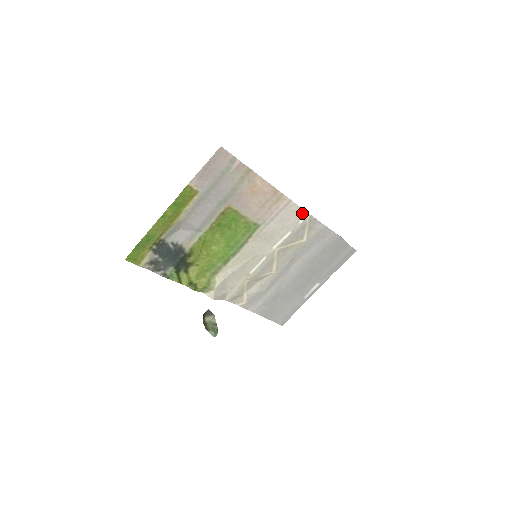
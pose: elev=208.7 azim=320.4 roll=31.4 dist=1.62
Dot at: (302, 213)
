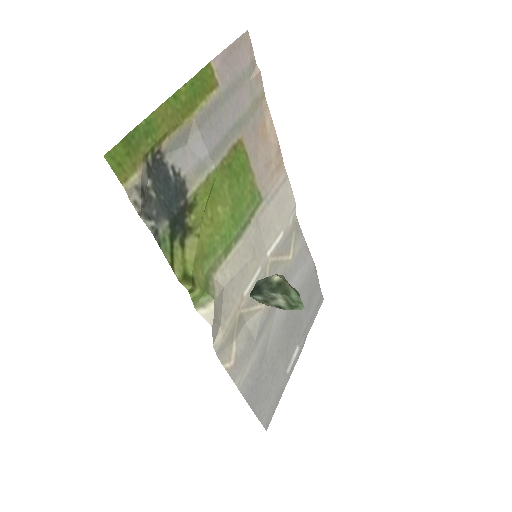
Dot at: (293, 205)
